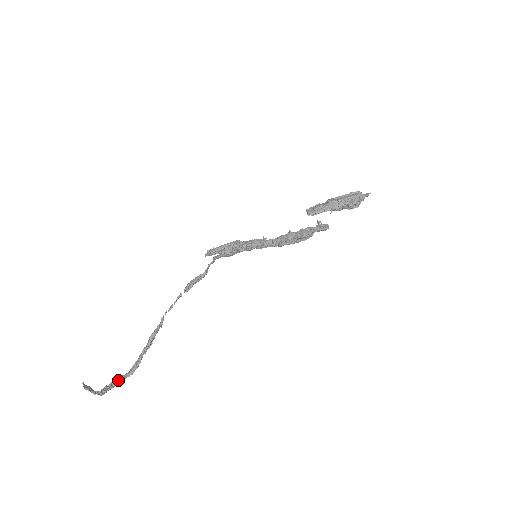
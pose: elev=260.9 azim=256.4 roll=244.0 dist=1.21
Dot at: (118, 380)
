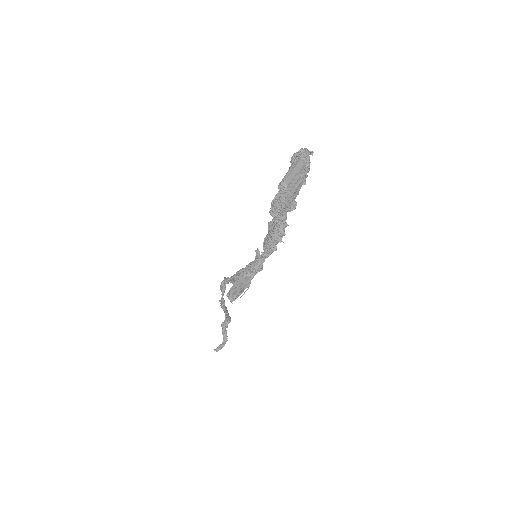
Dot at: (225, 326)
